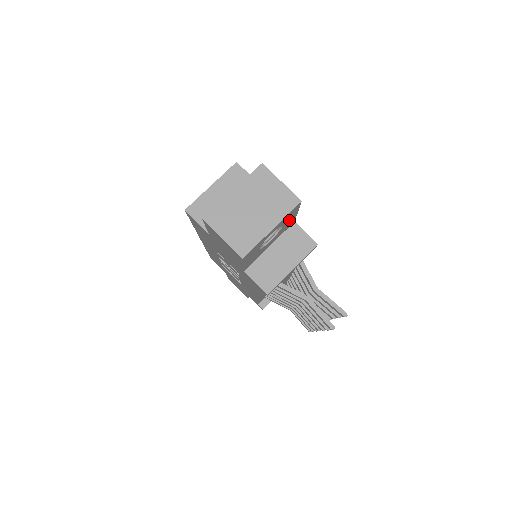
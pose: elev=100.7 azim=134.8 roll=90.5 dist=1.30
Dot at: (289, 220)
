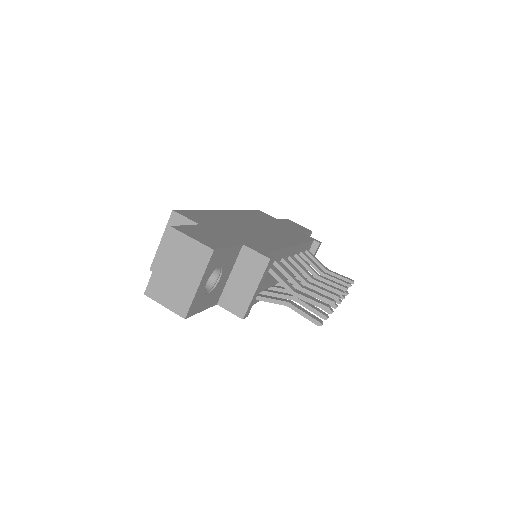
Dot at: (225, 257)
